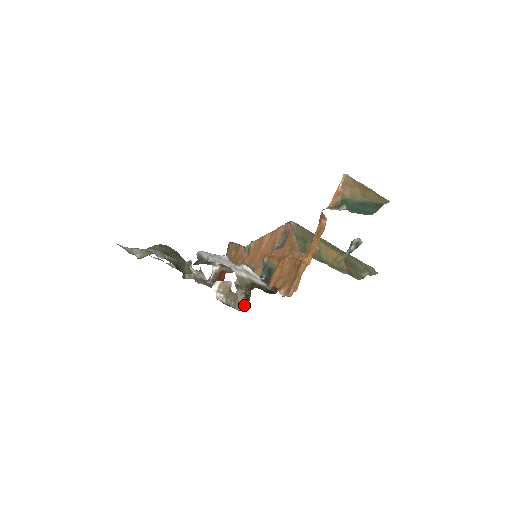
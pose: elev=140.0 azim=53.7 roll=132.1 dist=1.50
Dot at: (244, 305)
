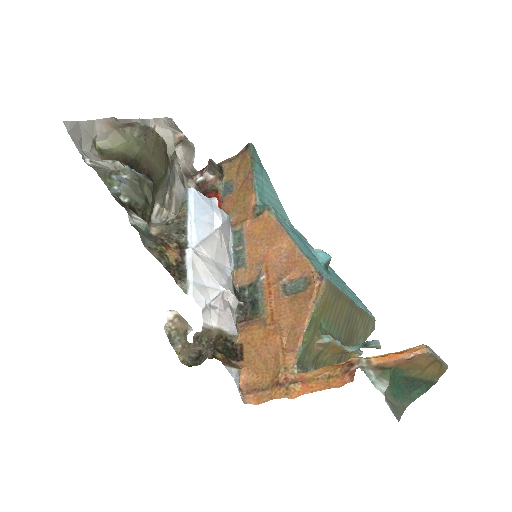
Dot at: (191, 360)
